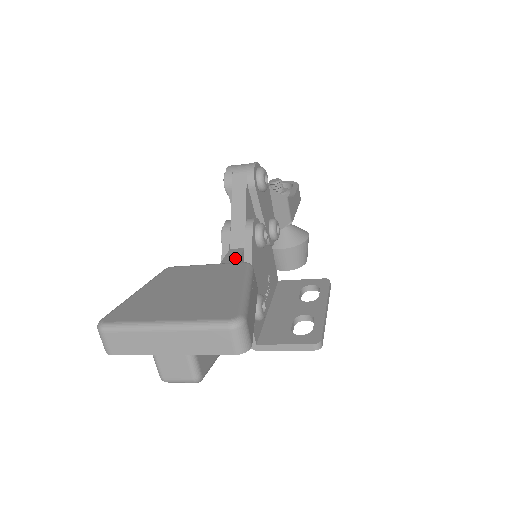
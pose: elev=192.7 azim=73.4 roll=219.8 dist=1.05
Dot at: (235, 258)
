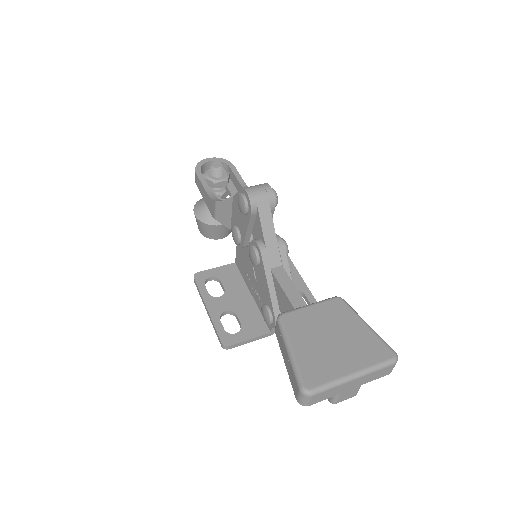
Dot at: (288, 280)
